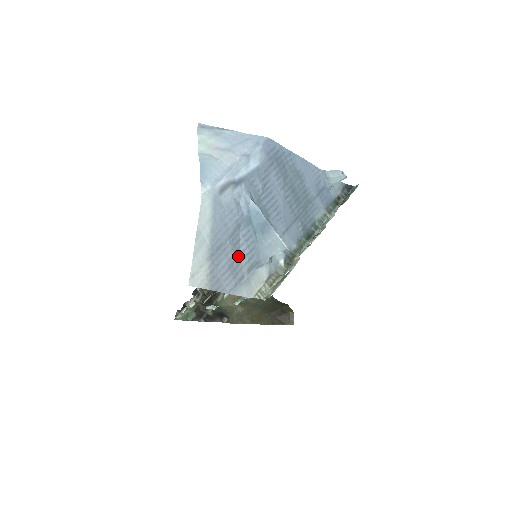
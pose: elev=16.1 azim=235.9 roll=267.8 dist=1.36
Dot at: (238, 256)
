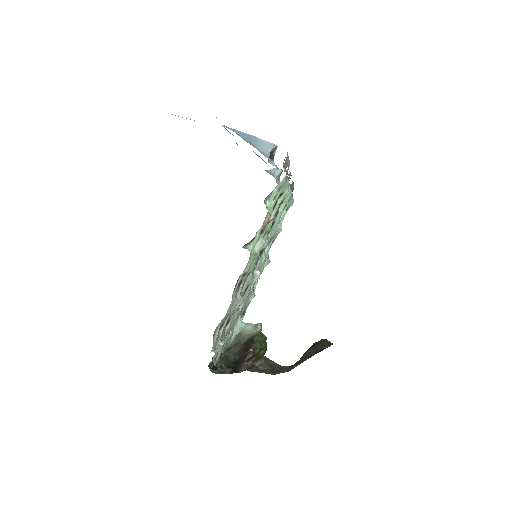
Dot at: occluded
